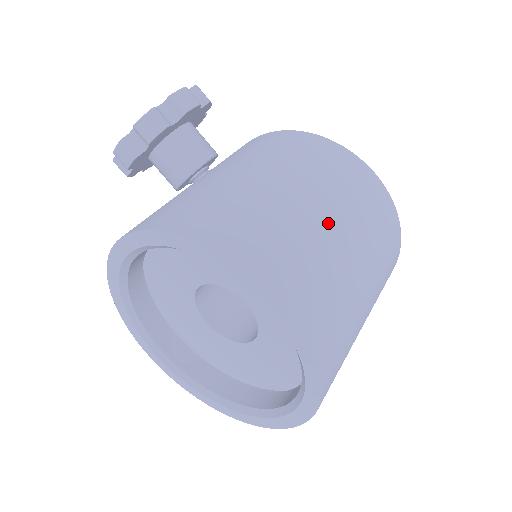
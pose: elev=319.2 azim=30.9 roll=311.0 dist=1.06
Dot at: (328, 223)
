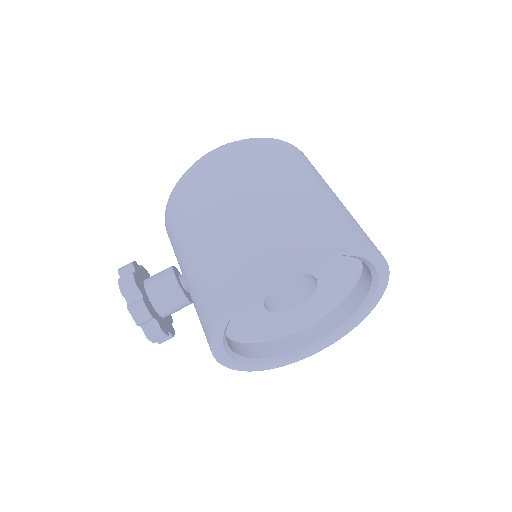
Dot at: (238, 206)
